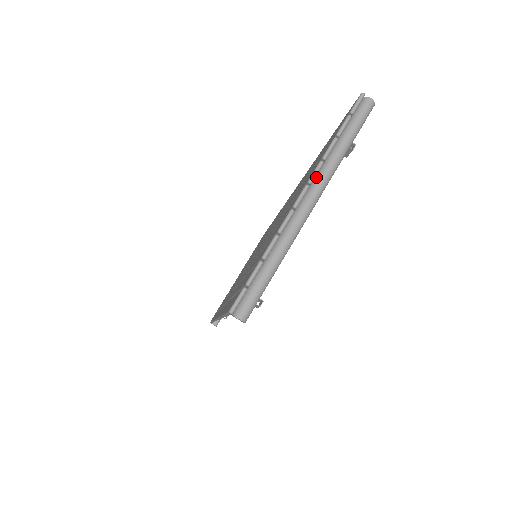
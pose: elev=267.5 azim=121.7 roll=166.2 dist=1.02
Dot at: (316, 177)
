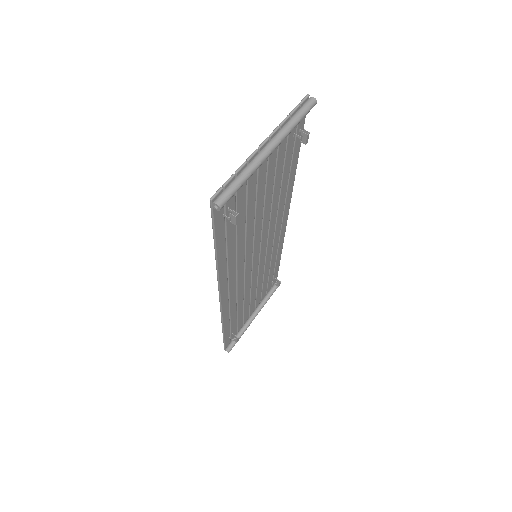
Dot at: (275, 135)
